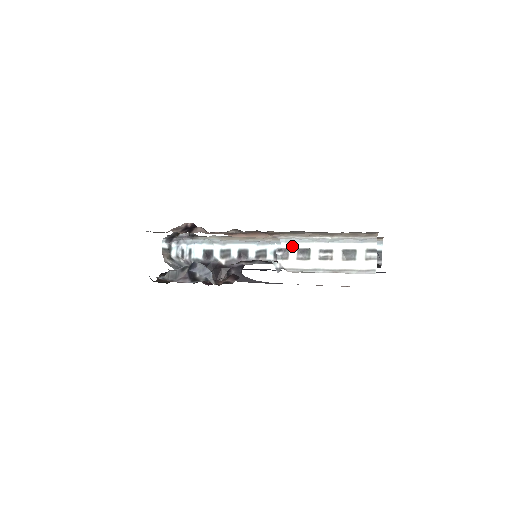
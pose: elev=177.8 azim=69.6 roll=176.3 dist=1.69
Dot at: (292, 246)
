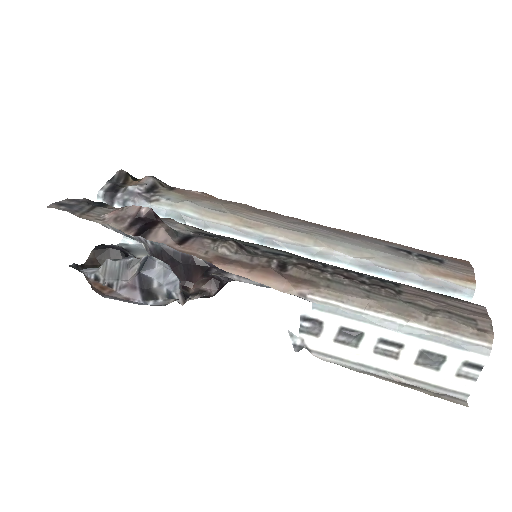
Dot at: (331, 320)
